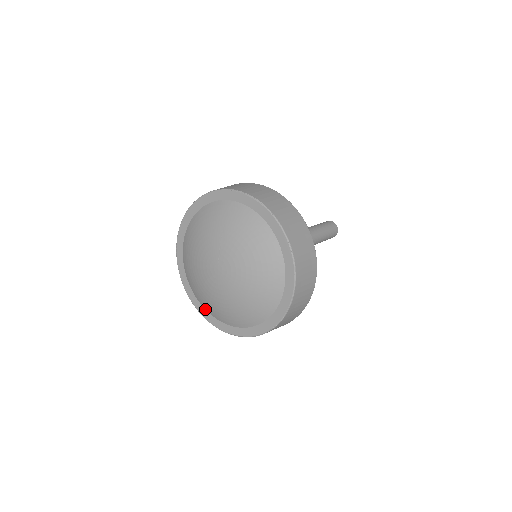
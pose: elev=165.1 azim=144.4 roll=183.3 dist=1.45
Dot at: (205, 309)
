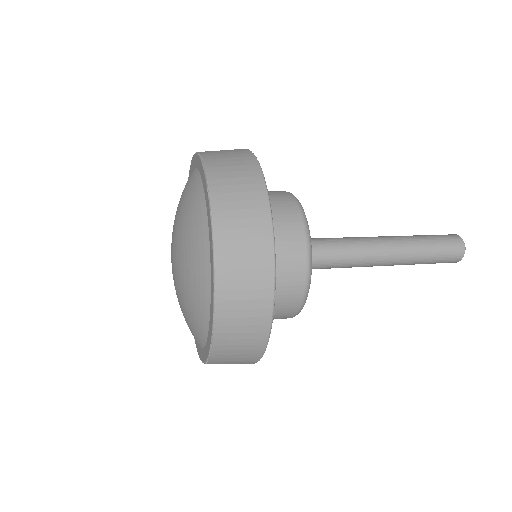
Dot at: occluded
